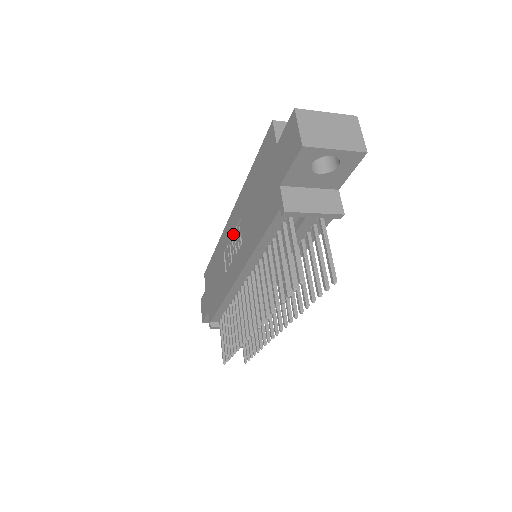
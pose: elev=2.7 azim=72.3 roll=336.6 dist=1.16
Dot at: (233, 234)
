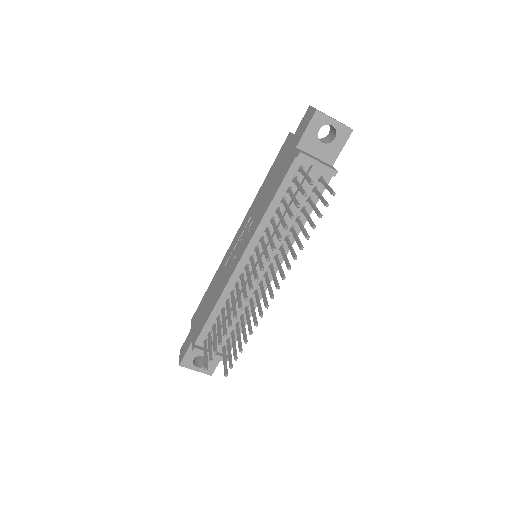
Dot at: (240, 238)
